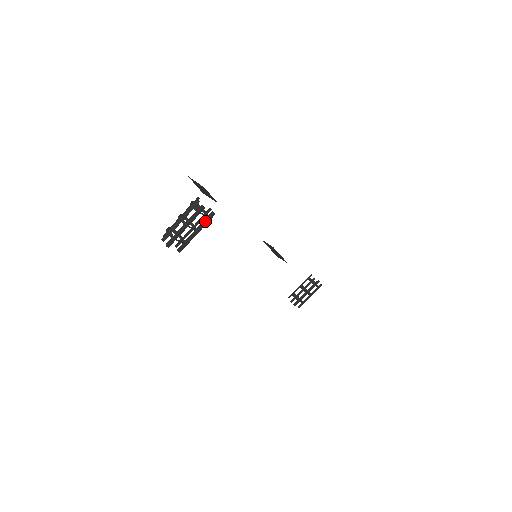
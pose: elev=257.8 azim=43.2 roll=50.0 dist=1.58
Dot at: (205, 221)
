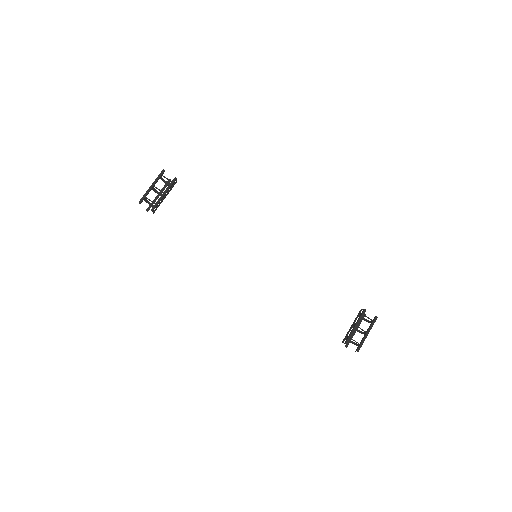
Dot at: (169, 184)
